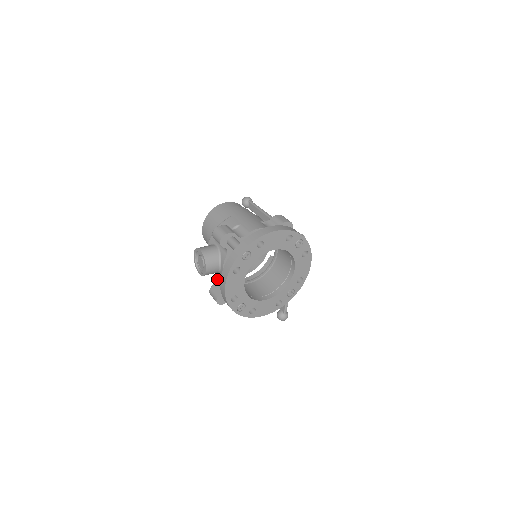
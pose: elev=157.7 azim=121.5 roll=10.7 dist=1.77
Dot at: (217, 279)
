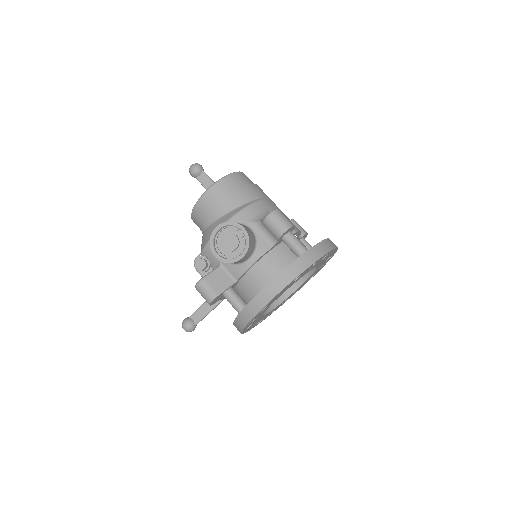
Dot at: (219, 269)
